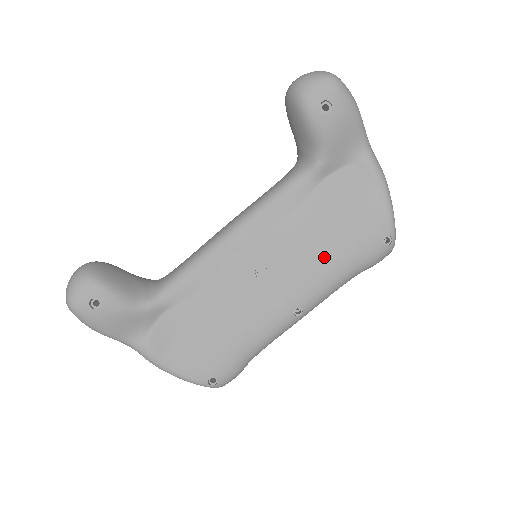
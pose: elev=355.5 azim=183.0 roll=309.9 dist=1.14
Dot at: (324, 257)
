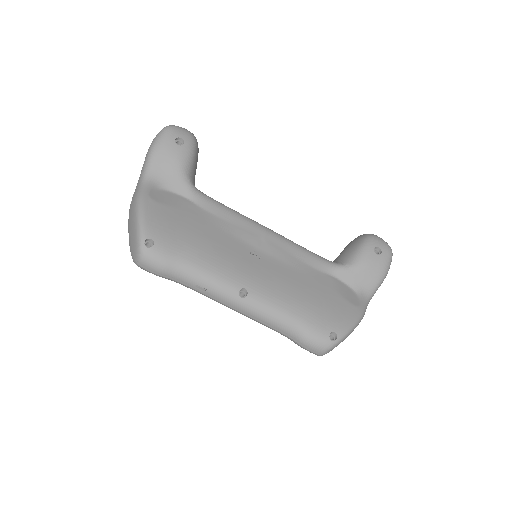
Dot at: (294, 294)
